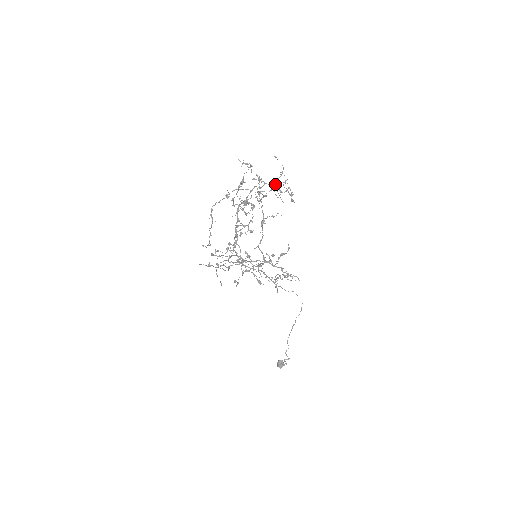
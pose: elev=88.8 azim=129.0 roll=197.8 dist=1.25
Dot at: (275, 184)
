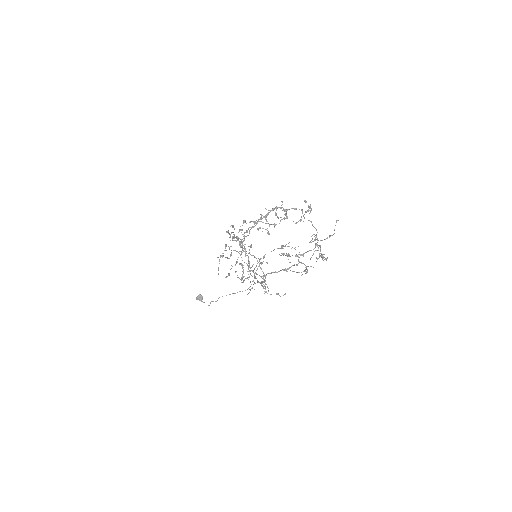
Dot at: (318, 245)
